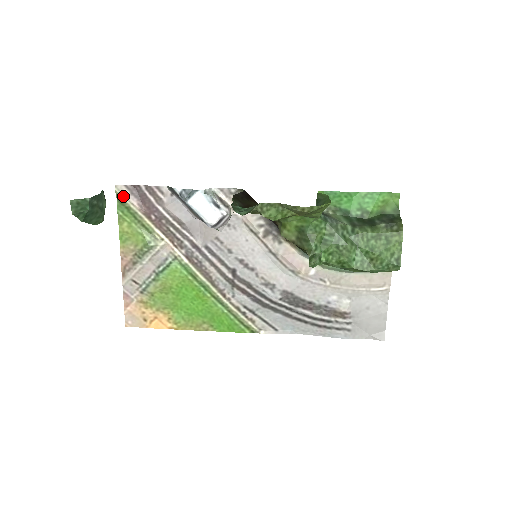
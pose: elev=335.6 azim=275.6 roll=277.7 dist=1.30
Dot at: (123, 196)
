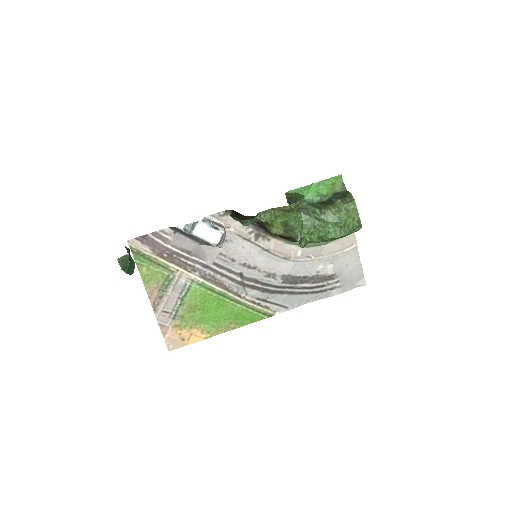
Dot at: (136, 247)
